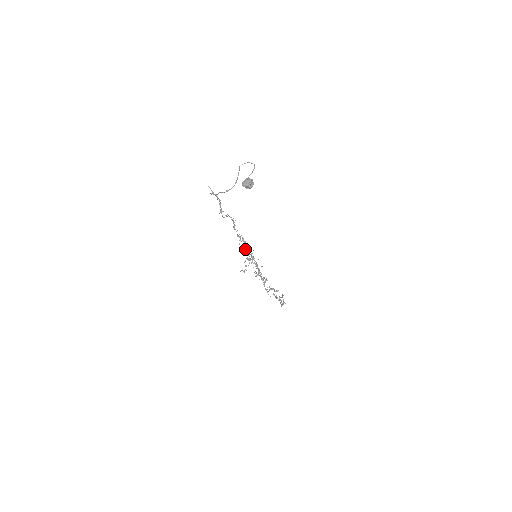
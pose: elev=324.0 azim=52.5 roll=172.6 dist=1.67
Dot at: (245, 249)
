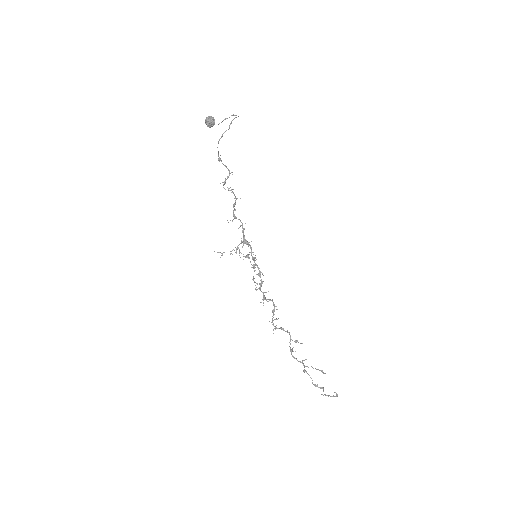
Dot at: (243, 239)
